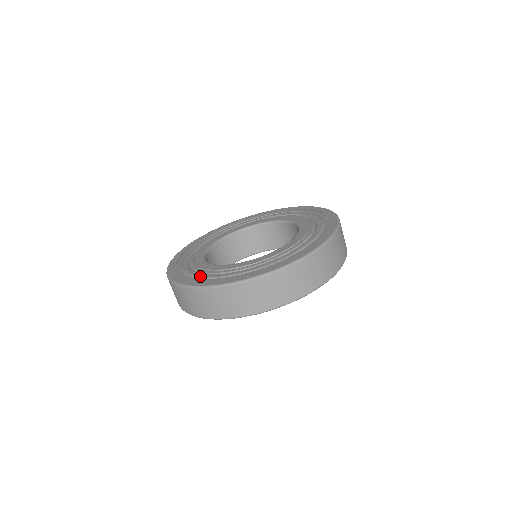
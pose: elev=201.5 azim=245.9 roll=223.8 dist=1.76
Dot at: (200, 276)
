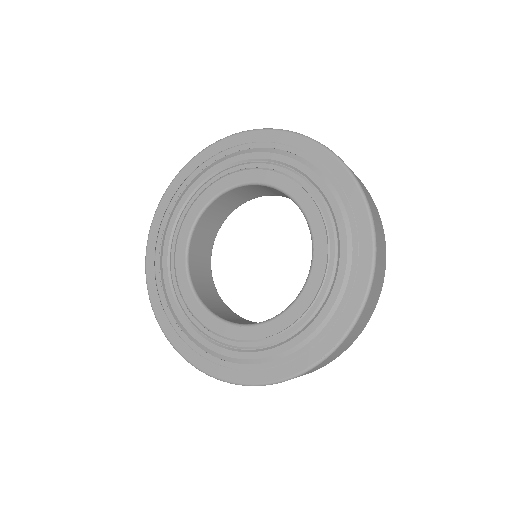
Dot at: (191, 335)
